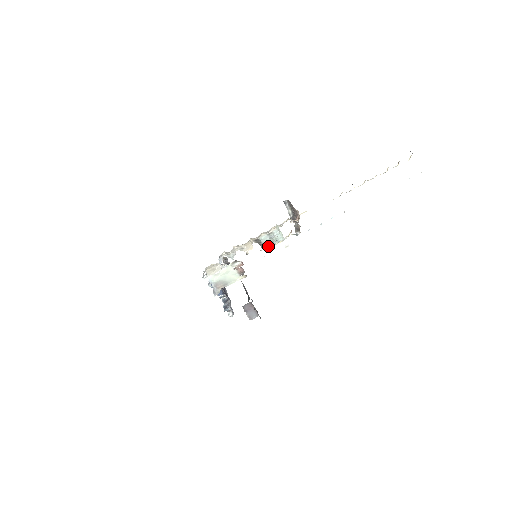
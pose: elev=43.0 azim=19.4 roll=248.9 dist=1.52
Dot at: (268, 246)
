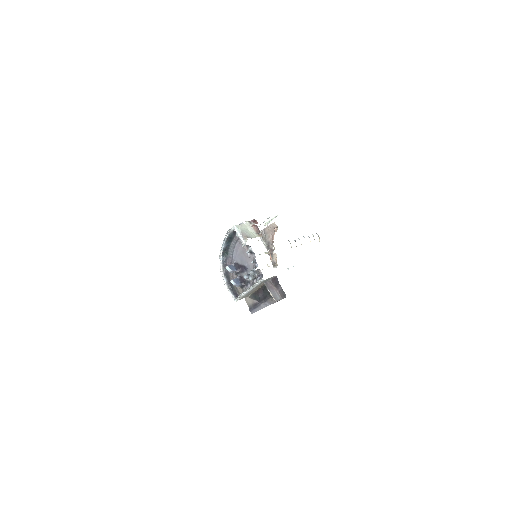
Dot at: (269, 217)
